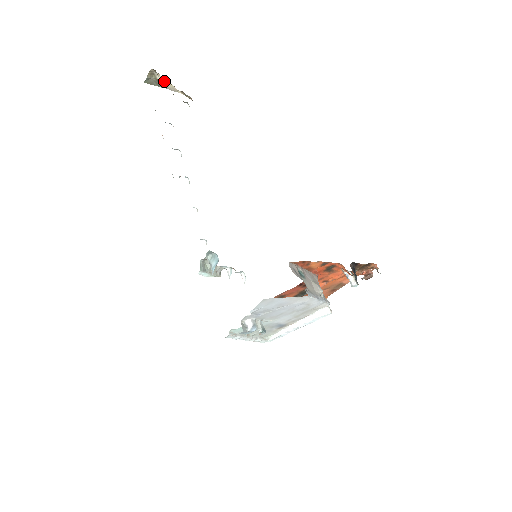
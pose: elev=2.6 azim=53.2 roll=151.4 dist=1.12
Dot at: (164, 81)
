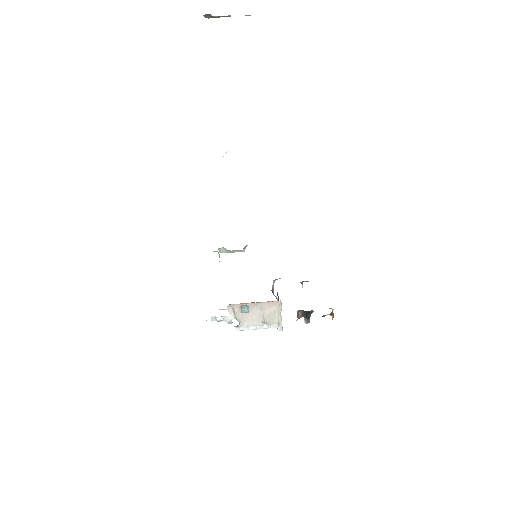
Dot at: occluded
